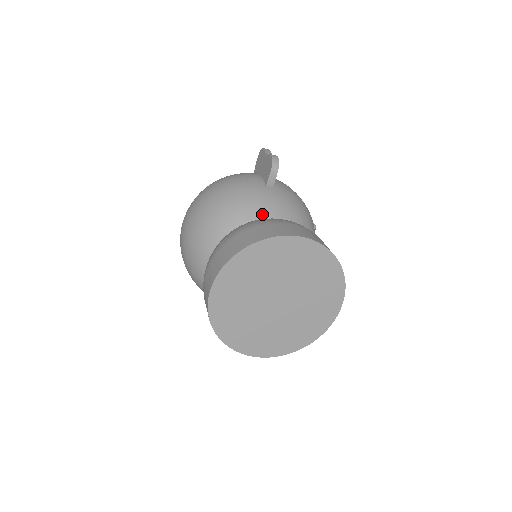
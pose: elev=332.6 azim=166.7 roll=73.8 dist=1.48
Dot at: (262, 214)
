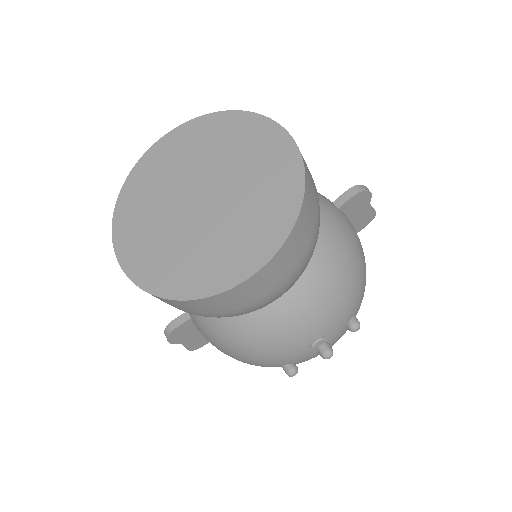
Dot at: occluded
